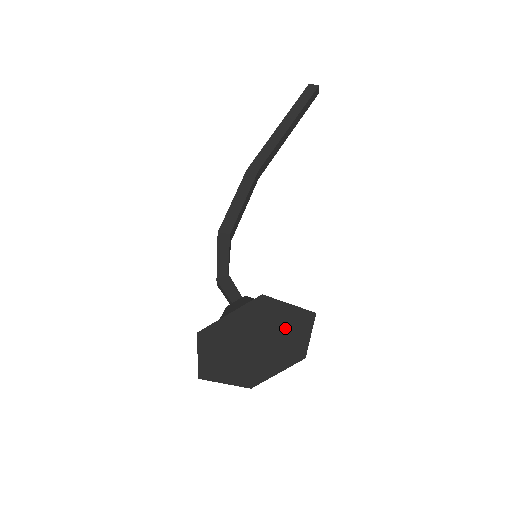
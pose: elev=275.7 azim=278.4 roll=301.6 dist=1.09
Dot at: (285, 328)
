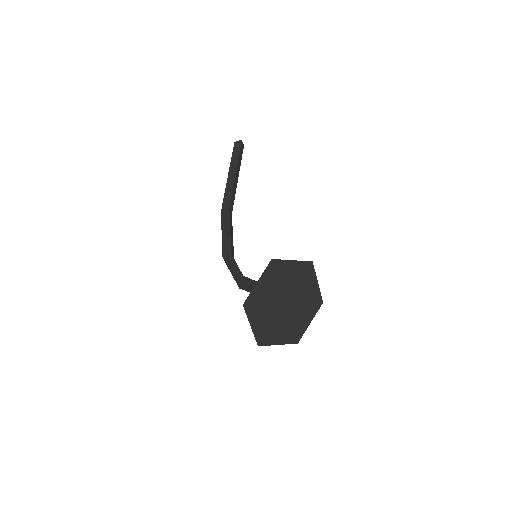
Dot at: (298, 281)
